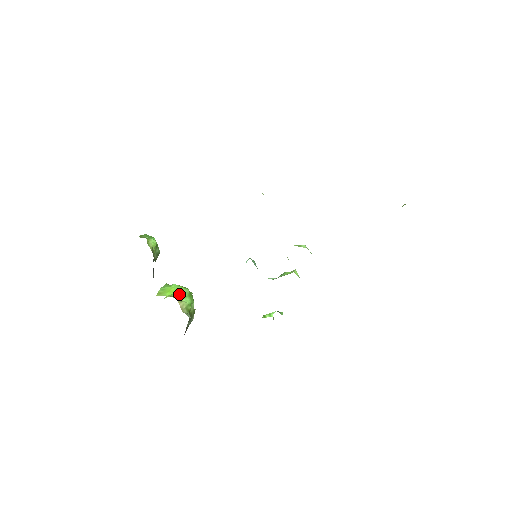
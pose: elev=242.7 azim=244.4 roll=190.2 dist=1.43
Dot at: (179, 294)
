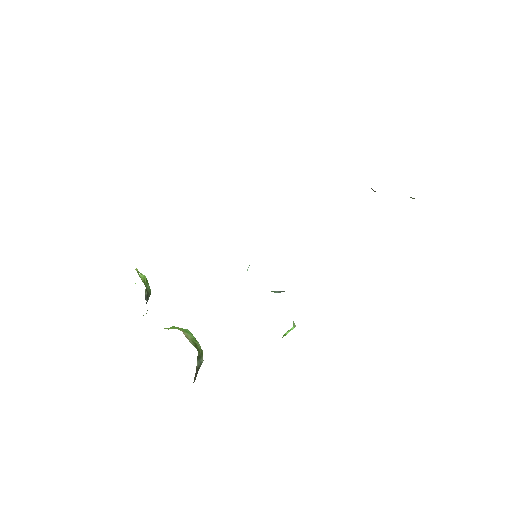
Dot at: occluded
